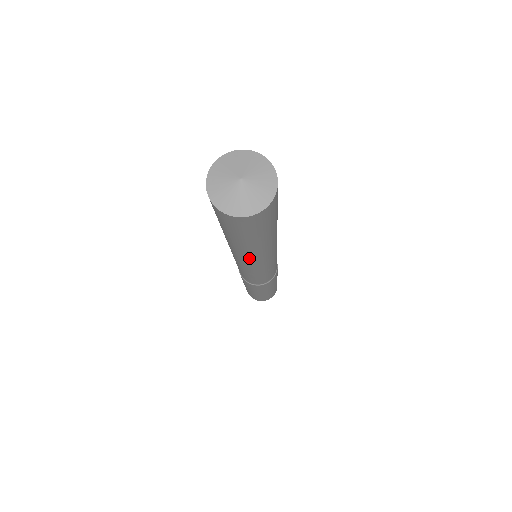
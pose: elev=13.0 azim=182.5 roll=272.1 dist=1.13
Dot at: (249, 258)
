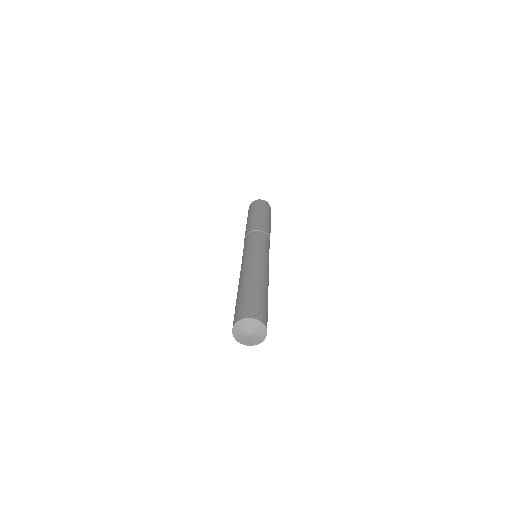
Dot at: occluded
